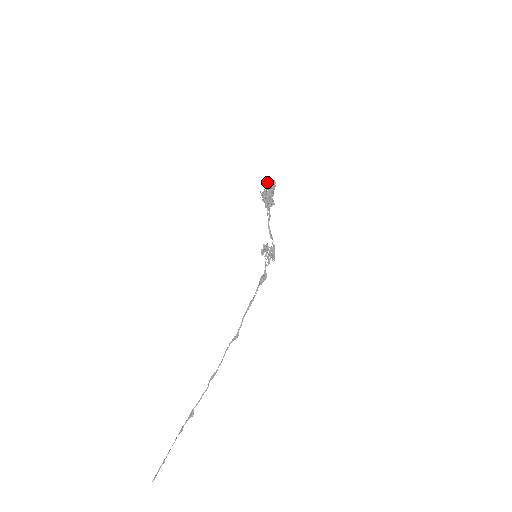
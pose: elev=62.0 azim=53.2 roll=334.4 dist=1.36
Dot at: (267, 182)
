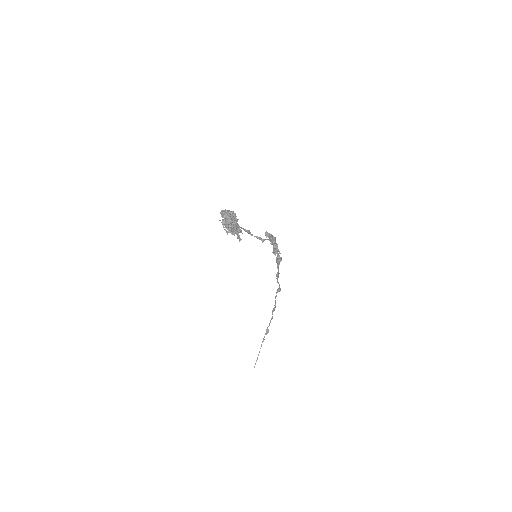
Dot at: (221, 213)
